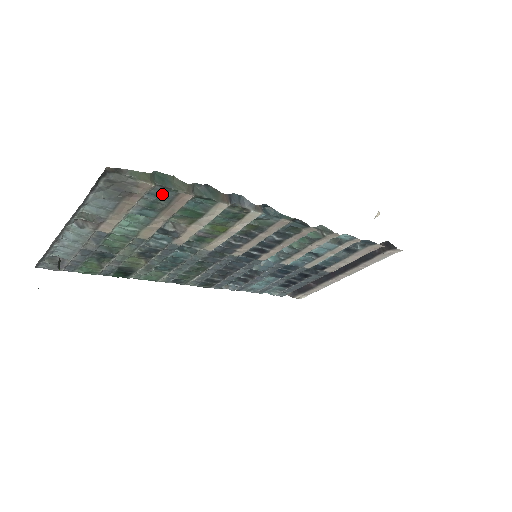
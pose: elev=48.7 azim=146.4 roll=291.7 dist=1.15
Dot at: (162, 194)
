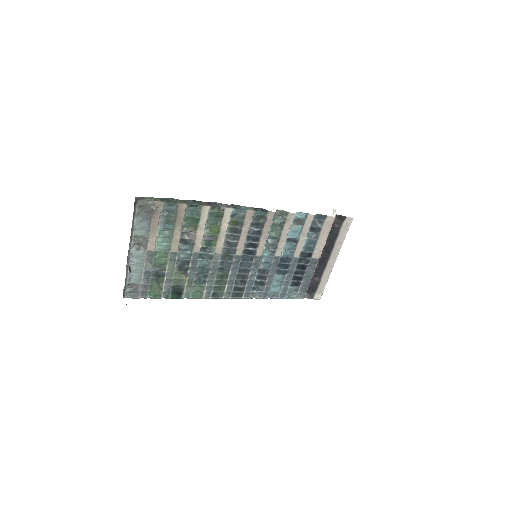
Dot at: (170, 208)
